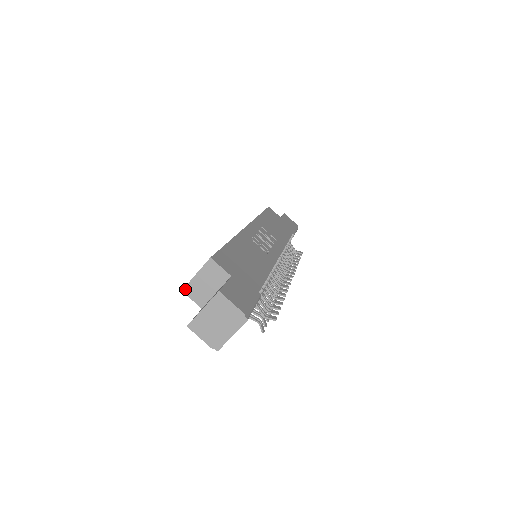
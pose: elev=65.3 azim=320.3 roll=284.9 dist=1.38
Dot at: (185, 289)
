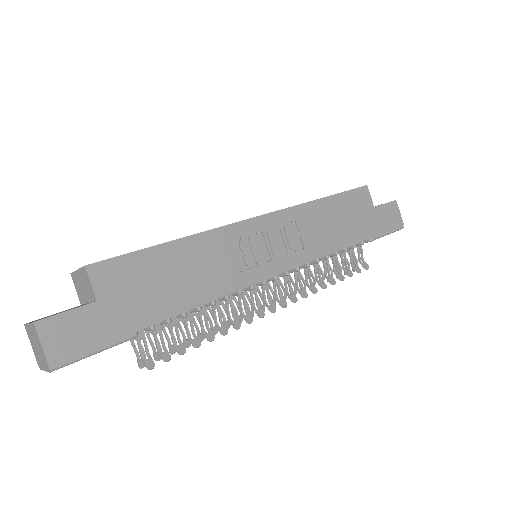
Dot at: (72, 275)
